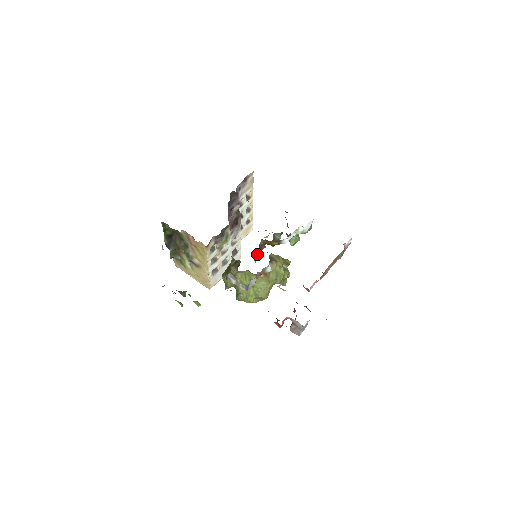
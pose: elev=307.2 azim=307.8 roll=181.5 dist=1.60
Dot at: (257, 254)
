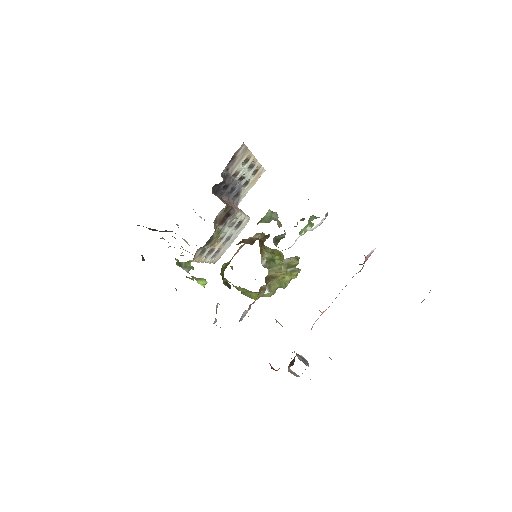
Dot at: occluded
